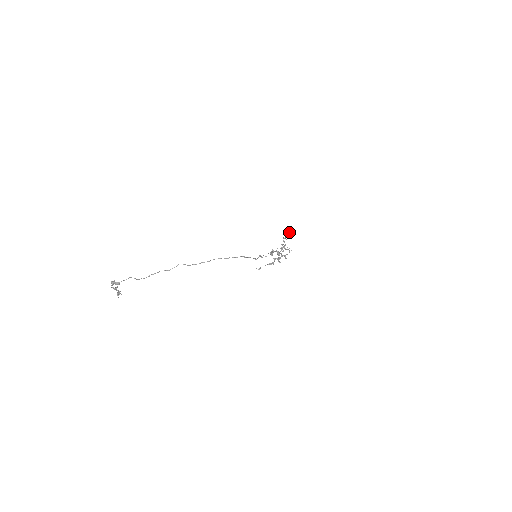
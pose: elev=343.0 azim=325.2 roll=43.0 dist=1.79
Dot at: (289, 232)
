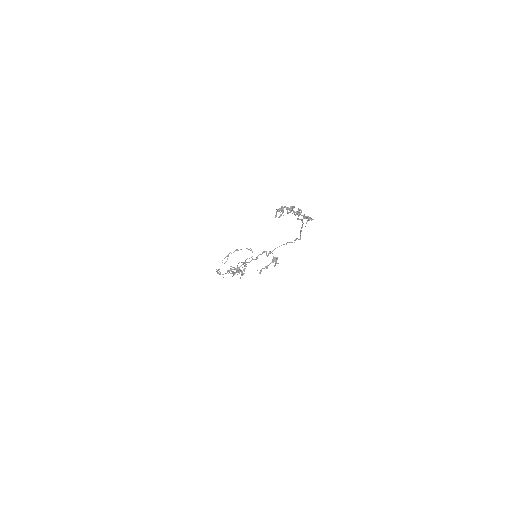
Dot at: occluded
